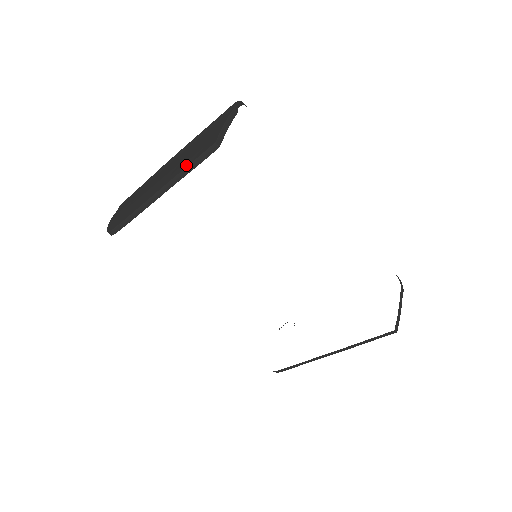
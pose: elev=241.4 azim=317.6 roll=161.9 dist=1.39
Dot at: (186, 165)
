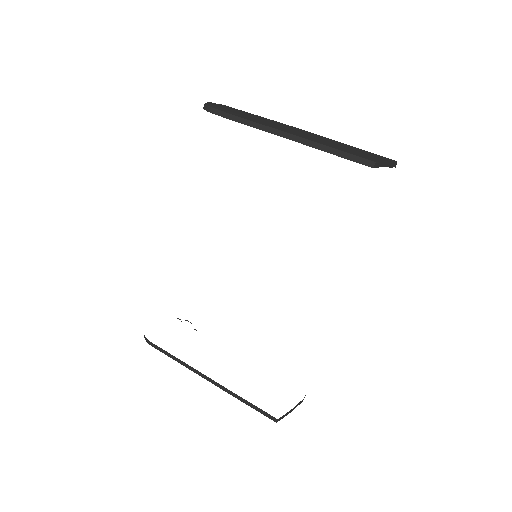
Dot at: (333, 147)
